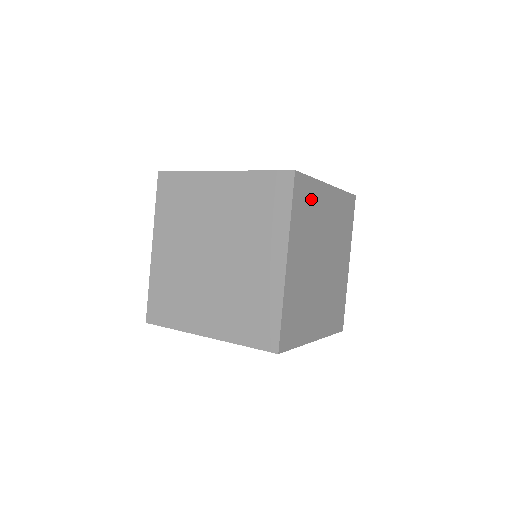
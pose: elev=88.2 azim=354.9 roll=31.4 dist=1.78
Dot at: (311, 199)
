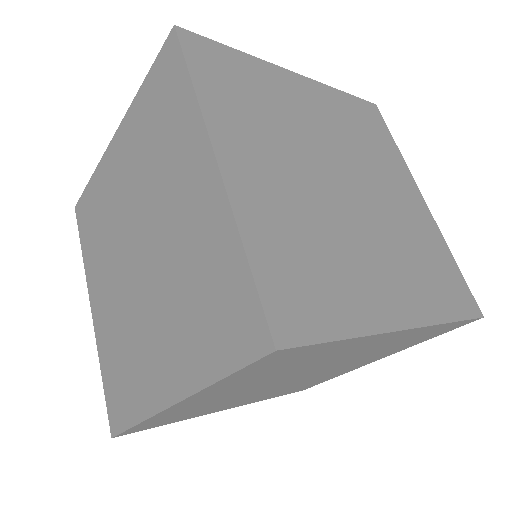
Dot at: (315, 354)
